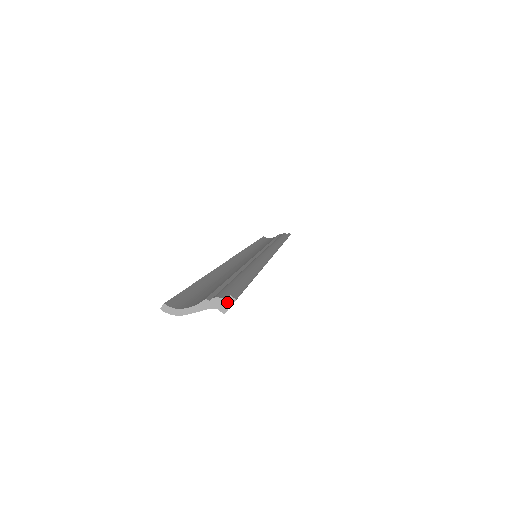
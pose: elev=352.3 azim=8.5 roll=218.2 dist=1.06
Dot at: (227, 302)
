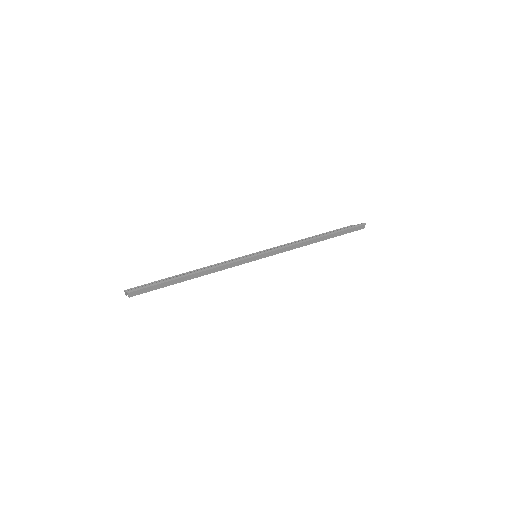
Dot at: (128, 293)
